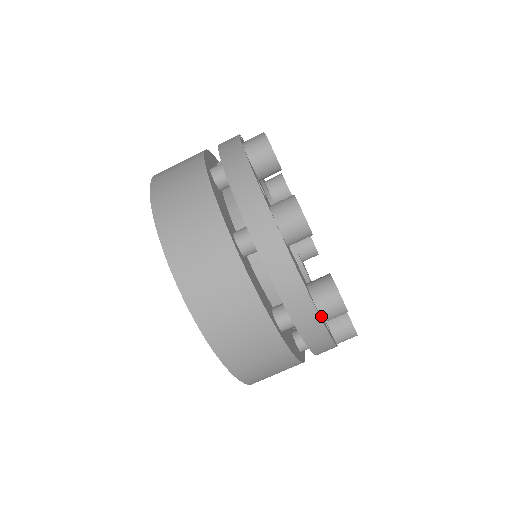
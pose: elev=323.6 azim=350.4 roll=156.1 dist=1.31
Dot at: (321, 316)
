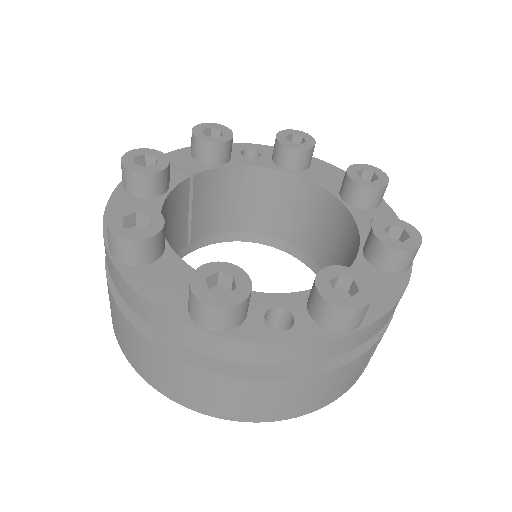
Dot at: (205, 328)
